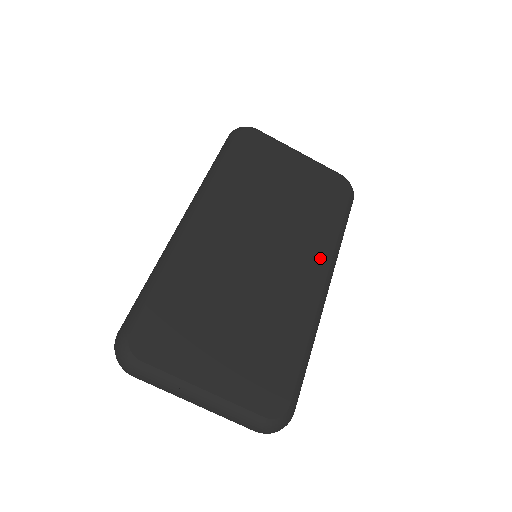
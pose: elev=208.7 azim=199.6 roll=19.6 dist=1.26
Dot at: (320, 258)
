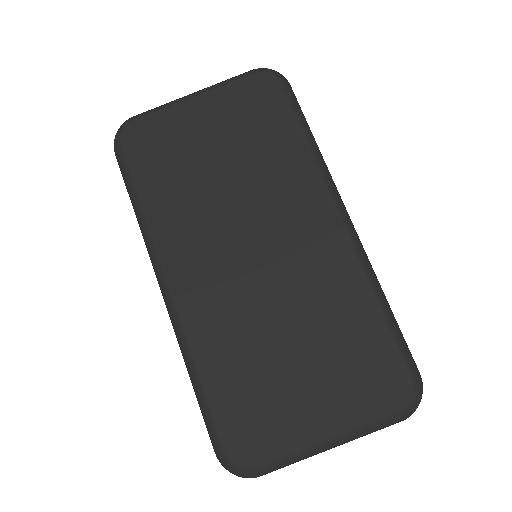
Dot at: (314, 198)
